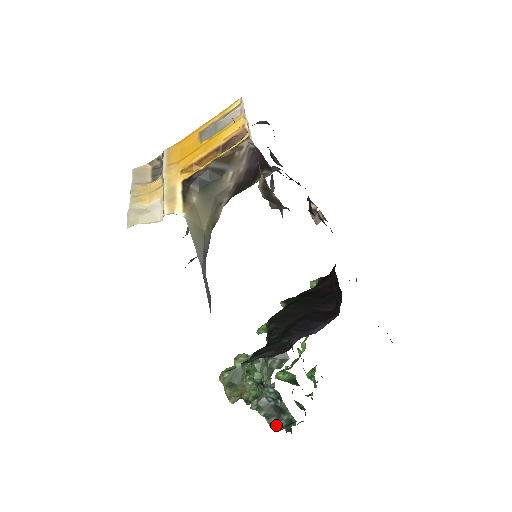
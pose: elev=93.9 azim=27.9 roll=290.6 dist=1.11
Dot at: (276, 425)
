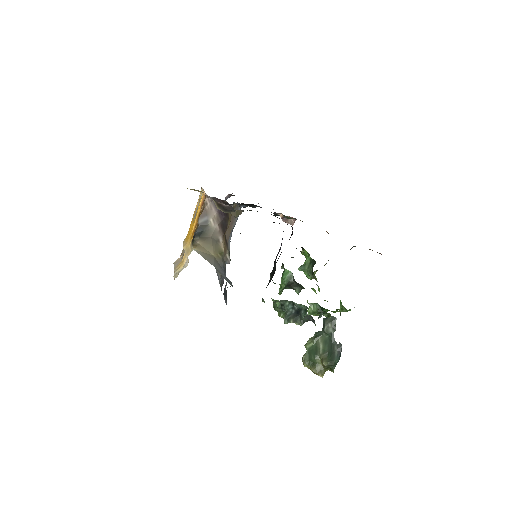
Dot at: (303, 321)
